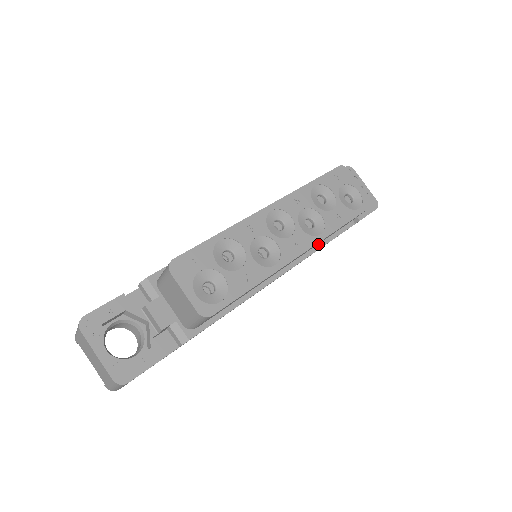
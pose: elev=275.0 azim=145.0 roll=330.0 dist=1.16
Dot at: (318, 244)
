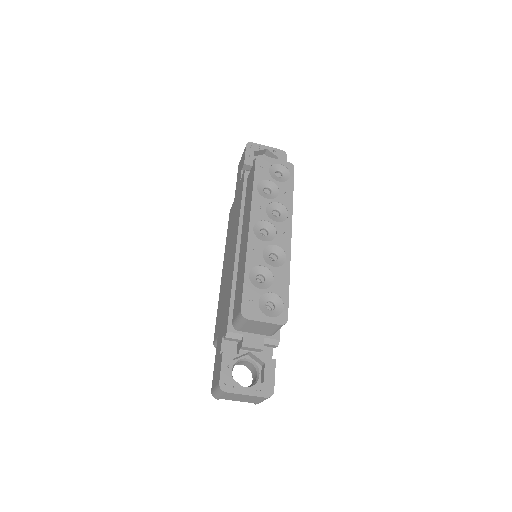
Dot at: occluded
